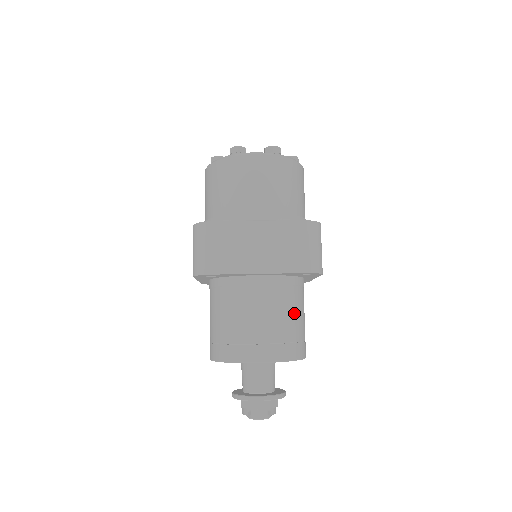
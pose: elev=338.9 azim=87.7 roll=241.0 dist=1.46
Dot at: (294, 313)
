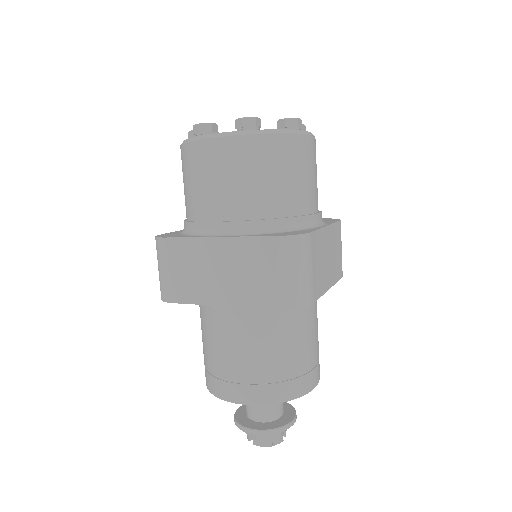
Dot at: (283, 345)
